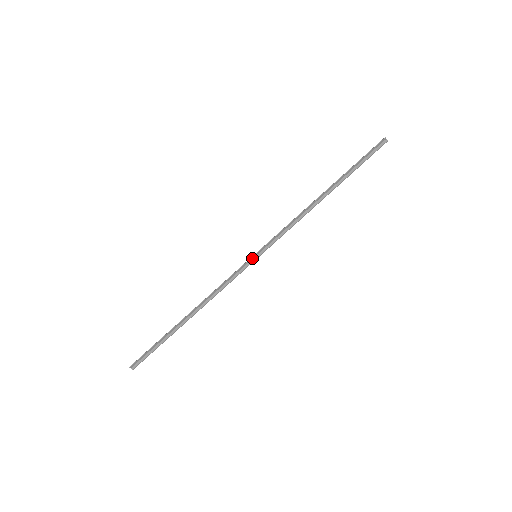
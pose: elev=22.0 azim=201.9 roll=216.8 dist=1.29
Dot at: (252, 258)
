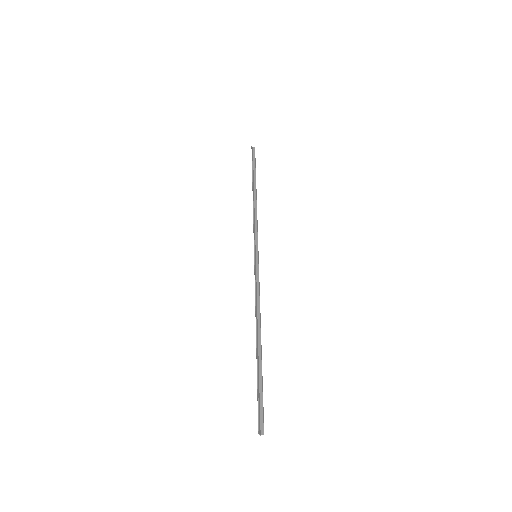
Dot at: (255, 259)
